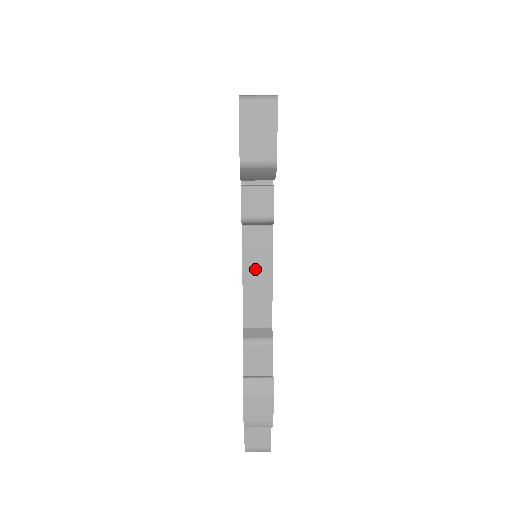
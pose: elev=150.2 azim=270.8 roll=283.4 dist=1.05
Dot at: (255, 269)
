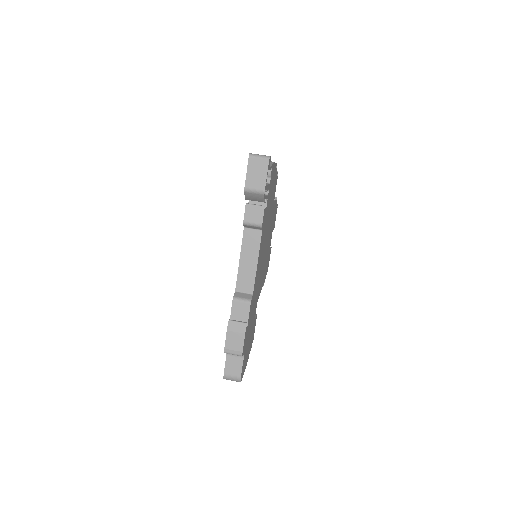
Dot at: (248, 255)
